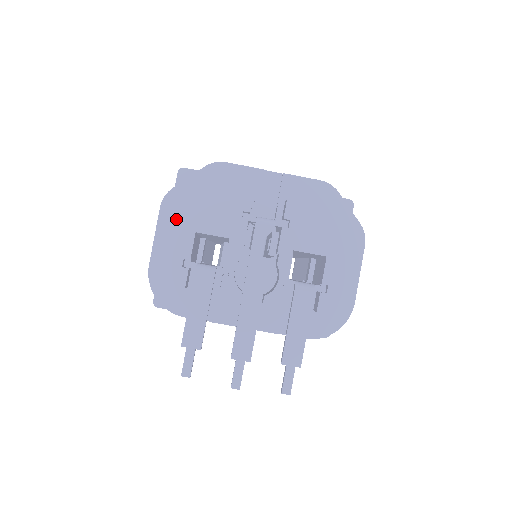
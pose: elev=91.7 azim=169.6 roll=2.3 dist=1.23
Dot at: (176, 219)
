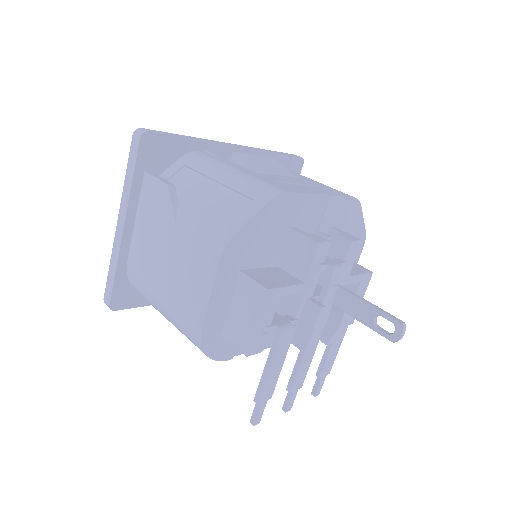
Dot at: (234, 269)
